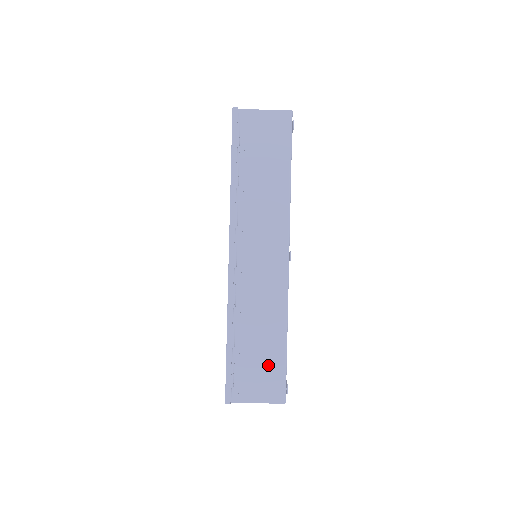
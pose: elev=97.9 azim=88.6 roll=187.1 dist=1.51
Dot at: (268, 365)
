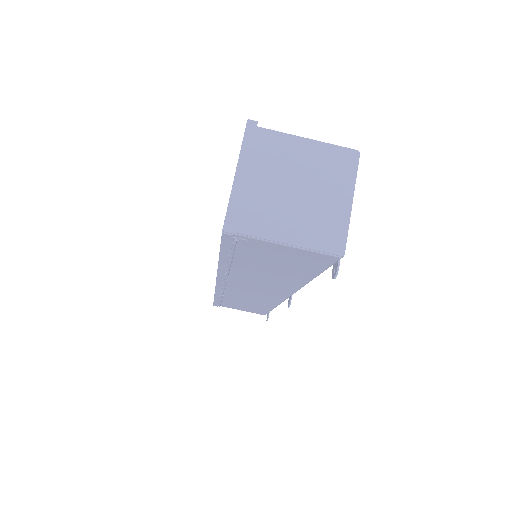
Dot at: occluded
